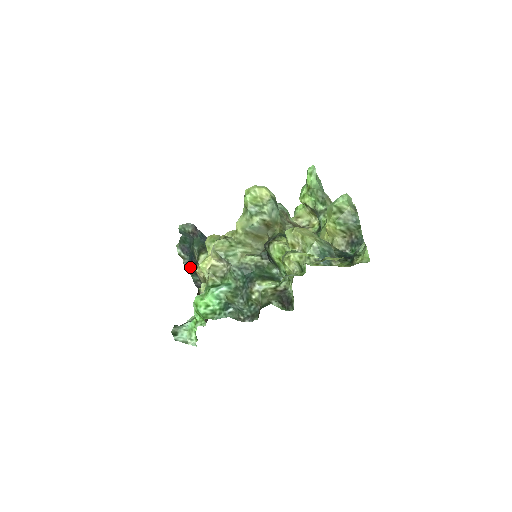
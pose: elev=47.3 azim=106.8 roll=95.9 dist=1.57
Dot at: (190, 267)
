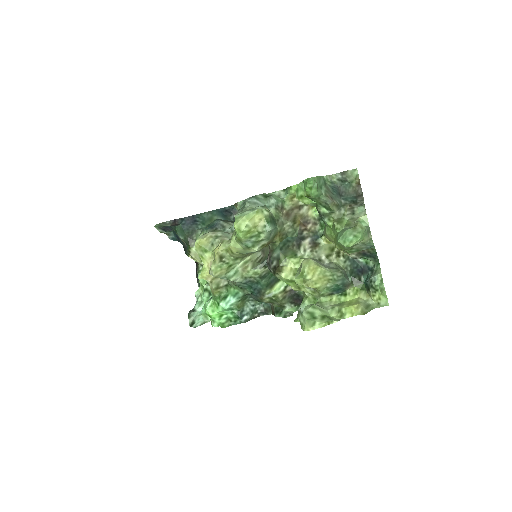
Dot at: (178, 241)
